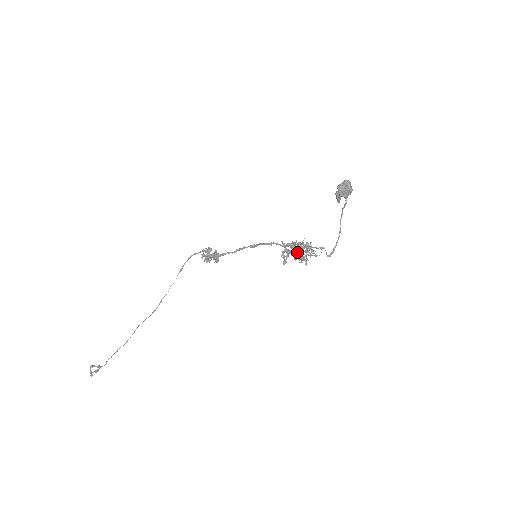
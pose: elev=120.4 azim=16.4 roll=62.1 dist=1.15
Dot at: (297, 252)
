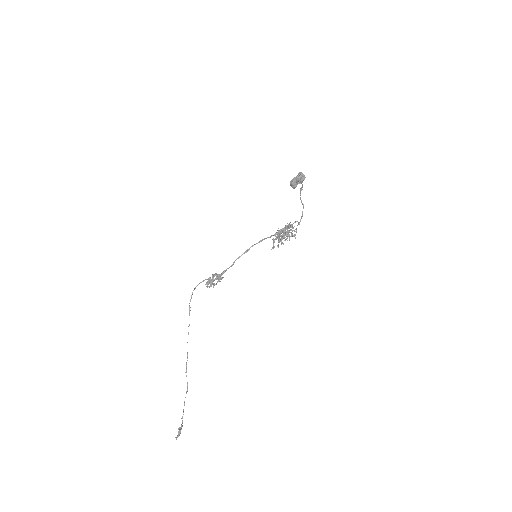
Dot at: (281, 235)
